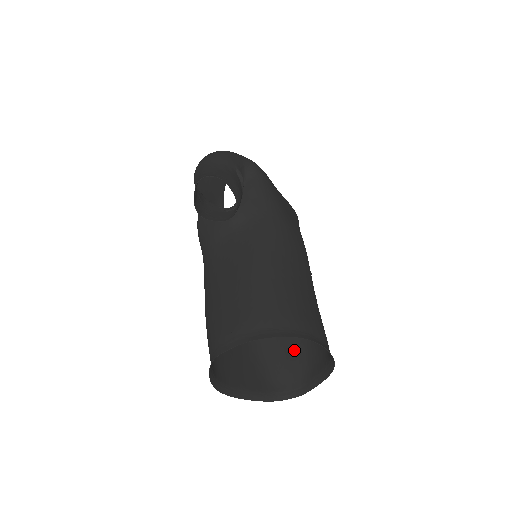
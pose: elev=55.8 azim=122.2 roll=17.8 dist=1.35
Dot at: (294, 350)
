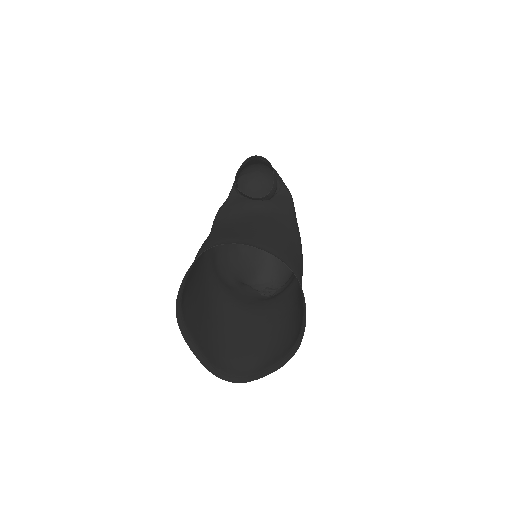
Dot at: (253, 345)
